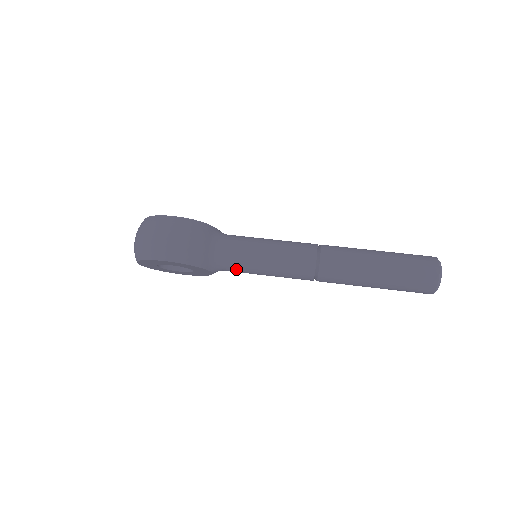
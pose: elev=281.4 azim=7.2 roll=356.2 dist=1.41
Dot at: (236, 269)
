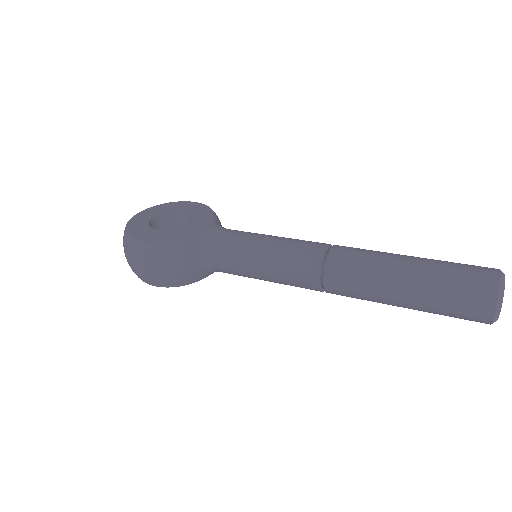
Dot at: occluded
